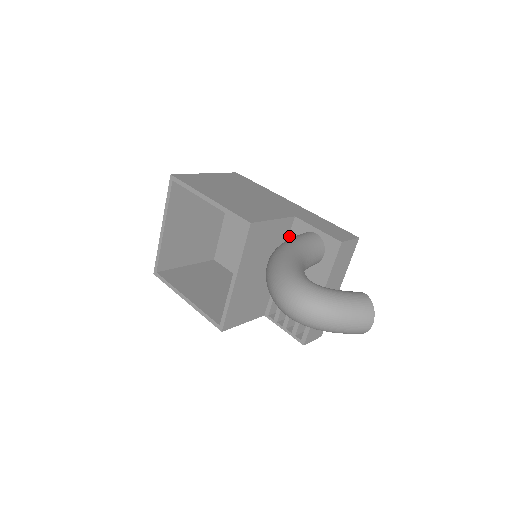
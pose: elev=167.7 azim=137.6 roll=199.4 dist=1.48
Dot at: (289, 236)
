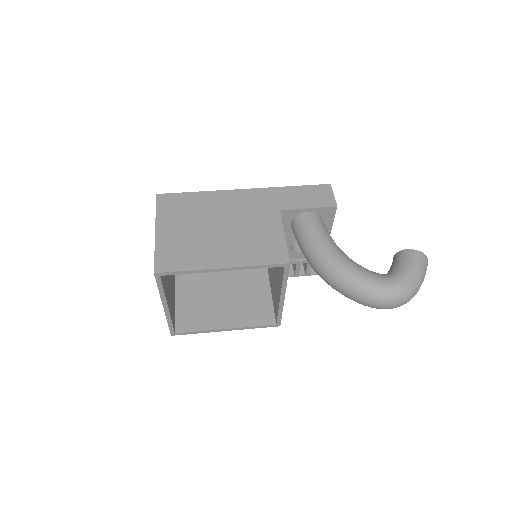
Dot at: occluded
